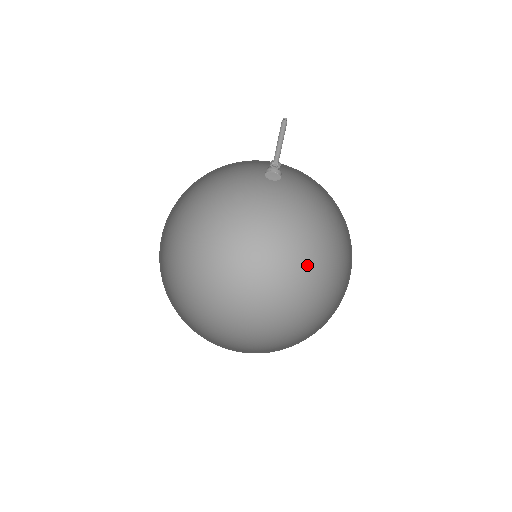
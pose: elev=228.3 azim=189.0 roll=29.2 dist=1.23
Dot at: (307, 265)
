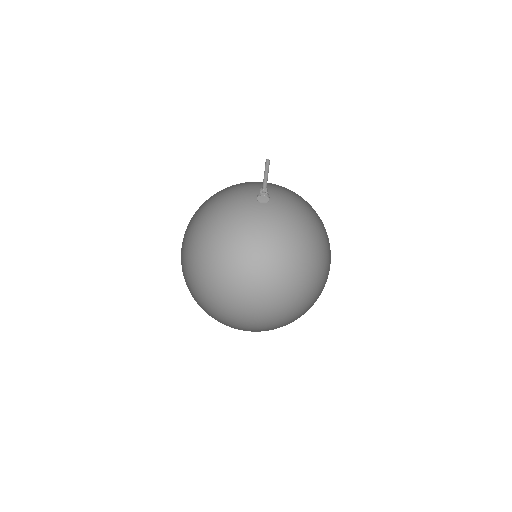
Dot at: (270, 240)
